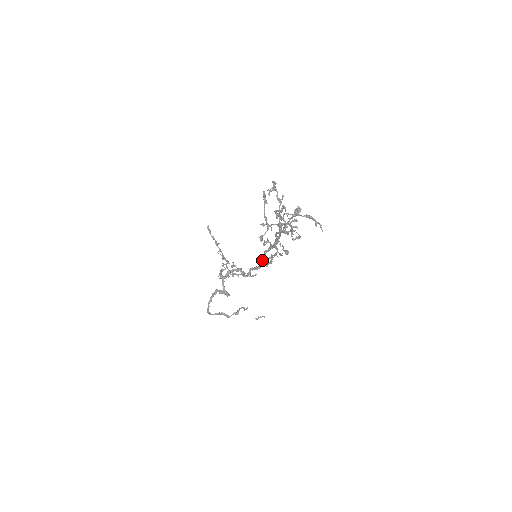
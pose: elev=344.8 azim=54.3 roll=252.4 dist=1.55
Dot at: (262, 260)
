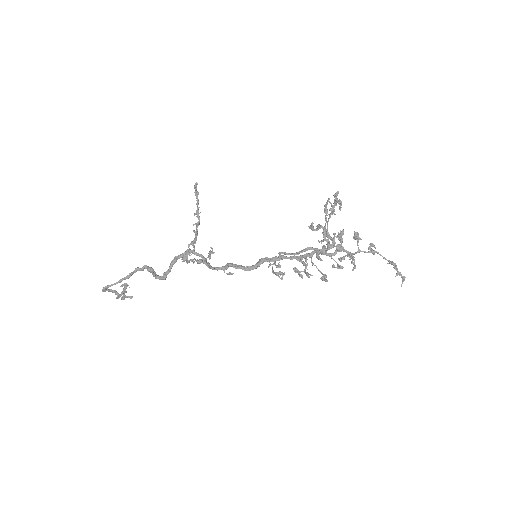
Dot at: (261, 263)
